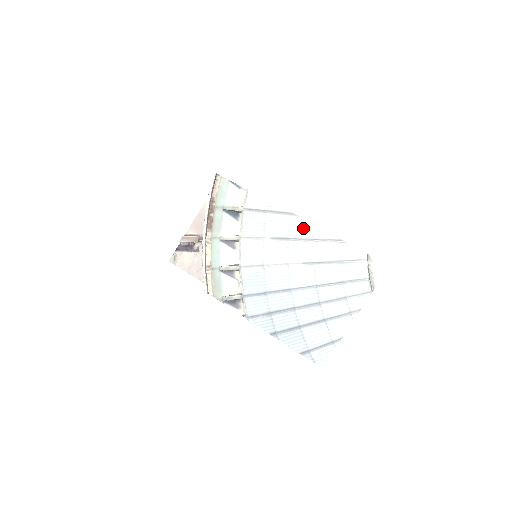
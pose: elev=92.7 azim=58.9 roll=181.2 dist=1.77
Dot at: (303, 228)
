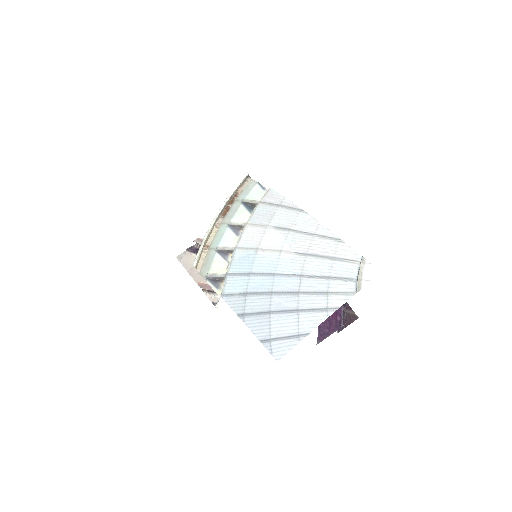
Dot at: (307, 223)
